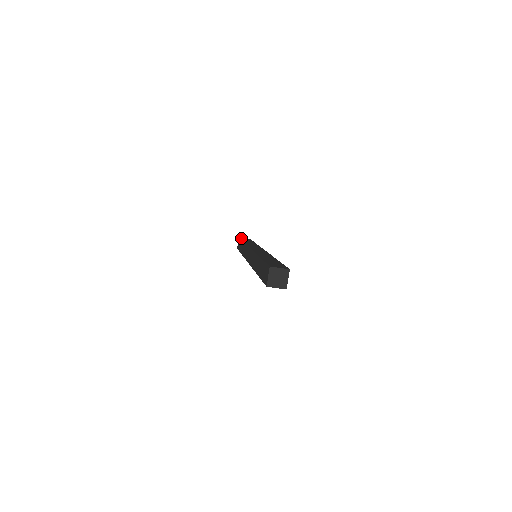
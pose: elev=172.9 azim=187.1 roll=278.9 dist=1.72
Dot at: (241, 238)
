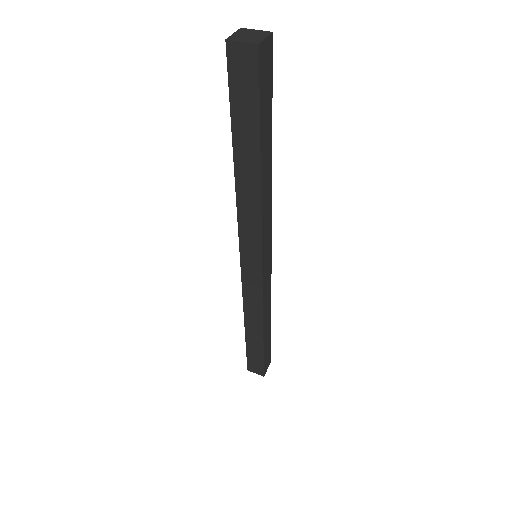
Dot at: occluded
